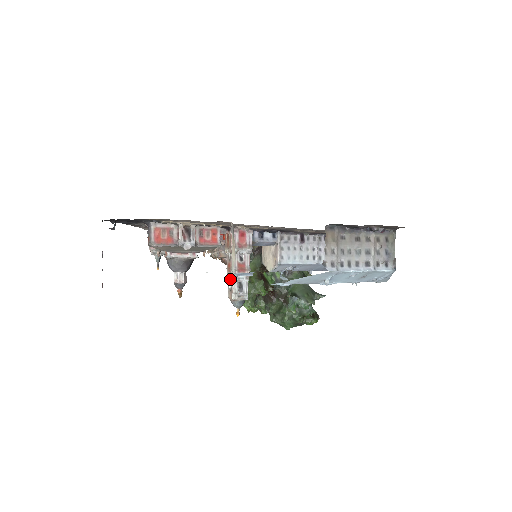
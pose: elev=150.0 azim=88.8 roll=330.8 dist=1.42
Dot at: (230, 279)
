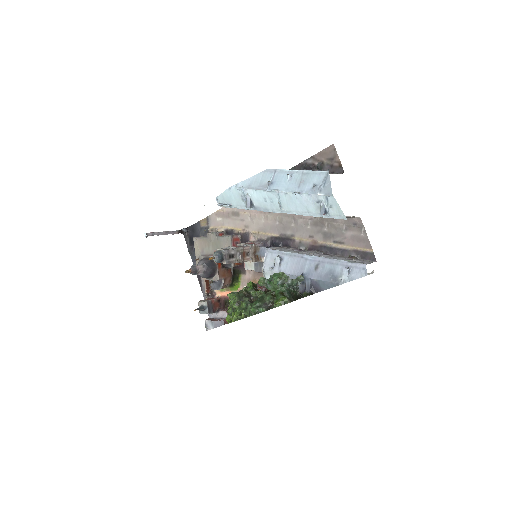
Dot at: occluded
